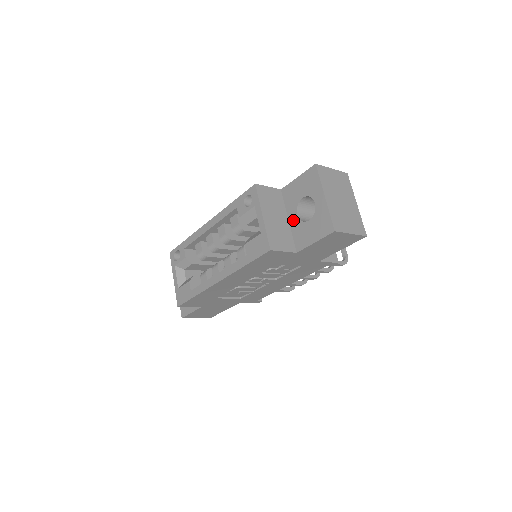
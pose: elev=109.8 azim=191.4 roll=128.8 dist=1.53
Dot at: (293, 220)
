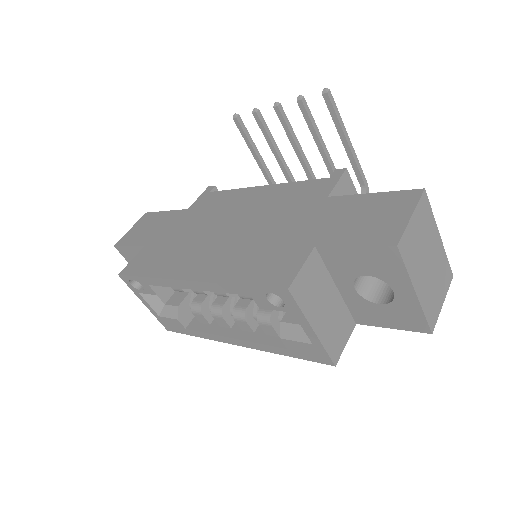
Dot at: (347, 292)
